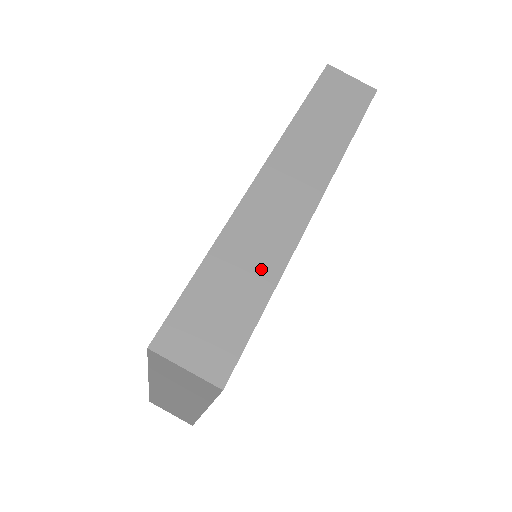
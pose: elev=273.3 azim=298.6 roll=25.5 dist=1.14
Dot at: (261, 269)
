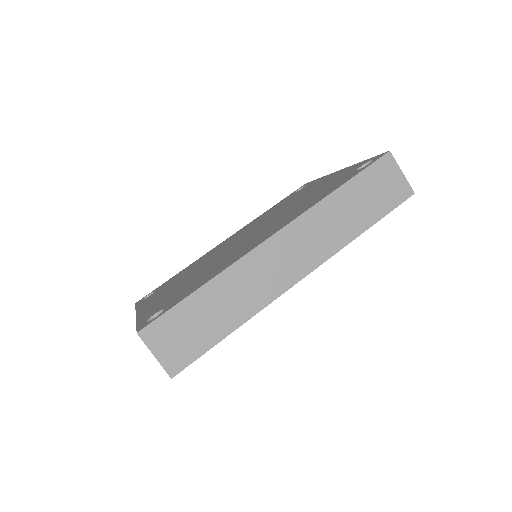
Dot at: (237, 310)
